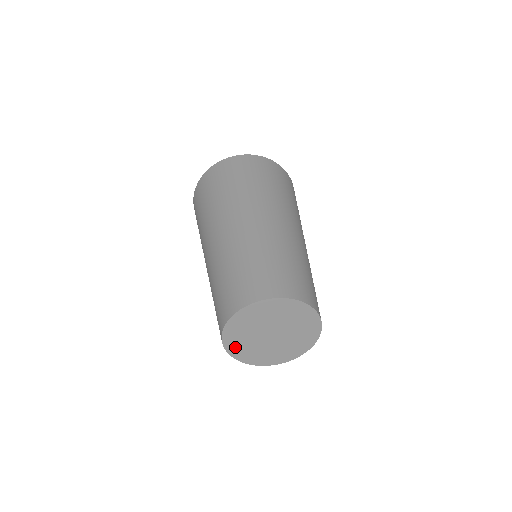
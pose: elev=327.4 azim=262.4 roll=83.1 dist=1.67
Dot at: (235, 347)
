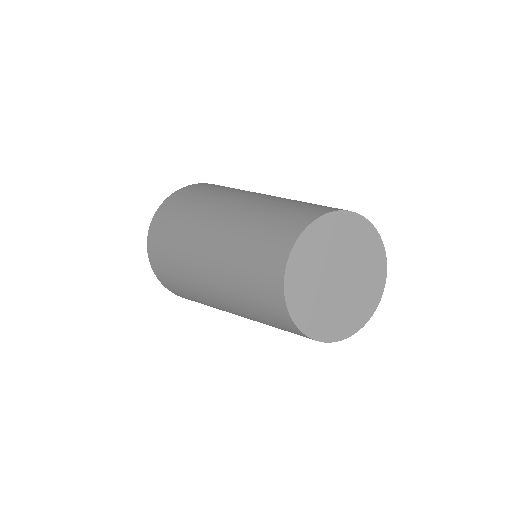
Dot at: (300, 307)
